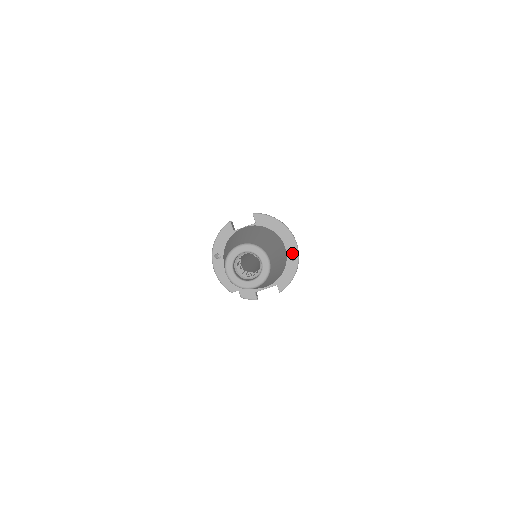
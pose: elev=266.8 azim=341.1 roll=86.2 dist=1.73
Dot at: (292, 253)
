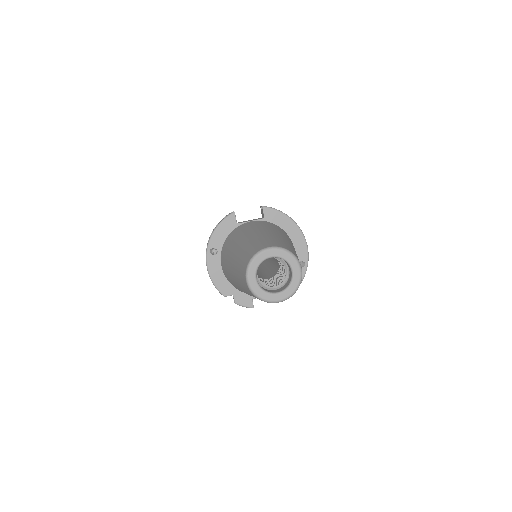
Dot at: (301, 258)
